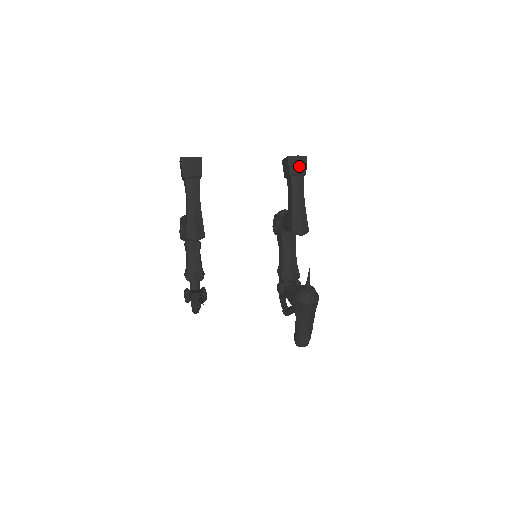
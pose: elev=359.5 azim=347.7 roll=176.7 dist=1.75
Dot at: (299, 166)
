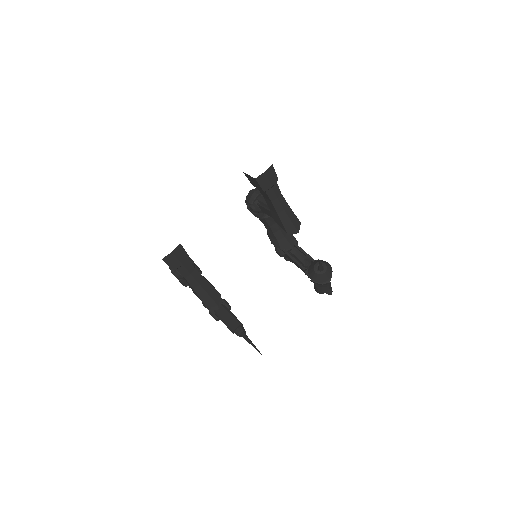
Dot at: (270, 179)
